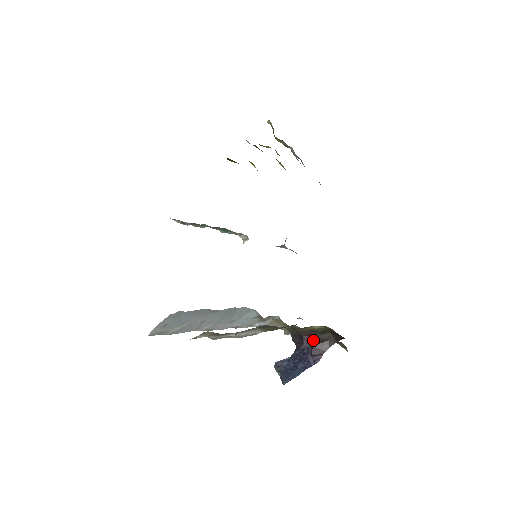
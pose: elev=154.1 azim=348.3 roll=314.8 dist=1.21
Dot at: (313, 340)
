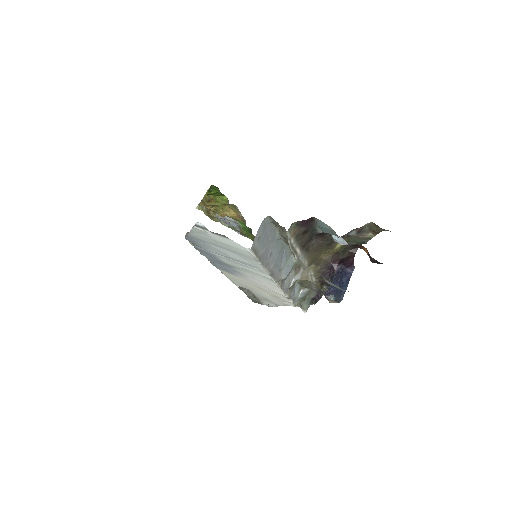
Dot at: (340, 261)
